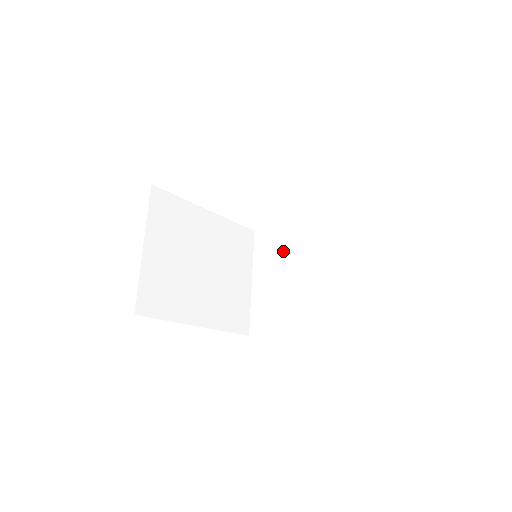
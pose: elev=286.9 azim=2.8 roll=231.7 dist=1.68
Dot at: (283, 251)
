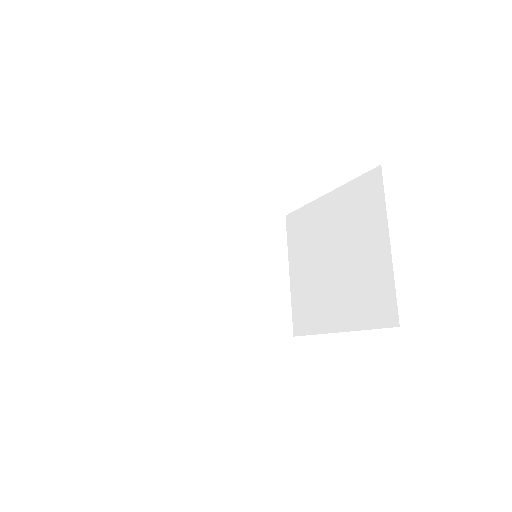
Dot at: (312, 235)
